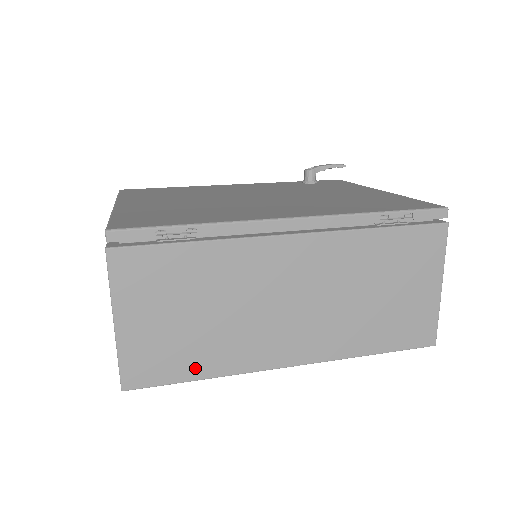
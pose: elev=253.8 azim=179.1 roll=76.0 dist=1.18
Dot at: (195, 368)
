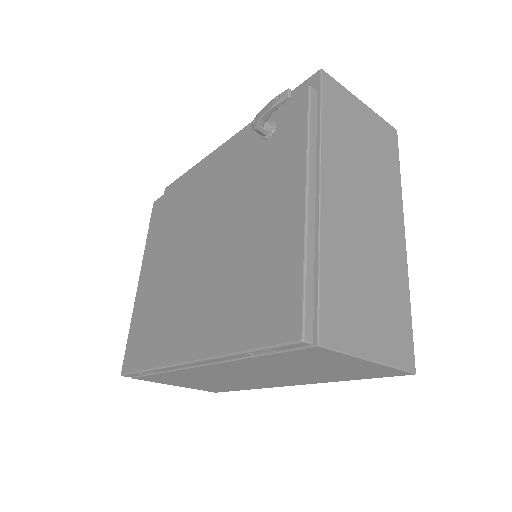
Dot at: (237, 389)
